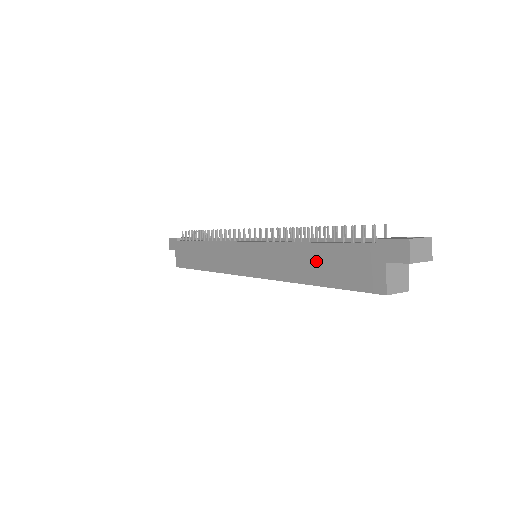
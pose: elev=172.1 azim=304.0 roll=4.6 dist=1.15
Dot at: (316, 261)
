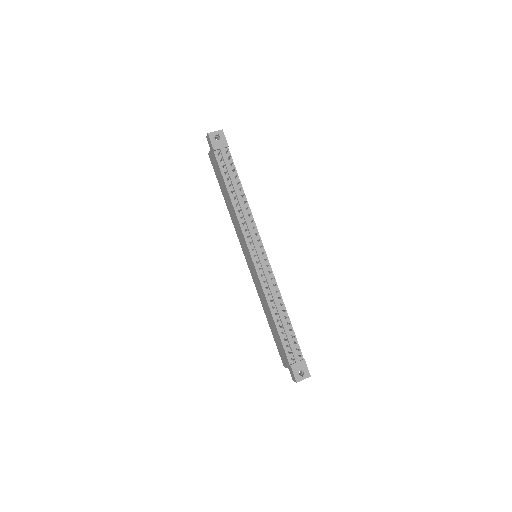
Dot at: (272, 324)
